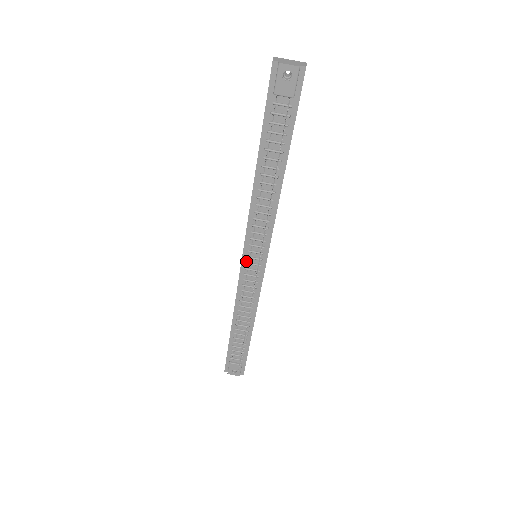
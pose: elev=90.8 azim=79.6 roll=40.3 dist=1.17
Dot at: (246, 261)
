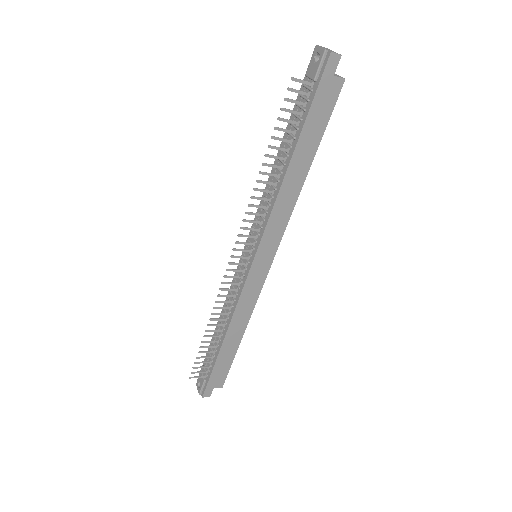
Dot at: (245, 252)
